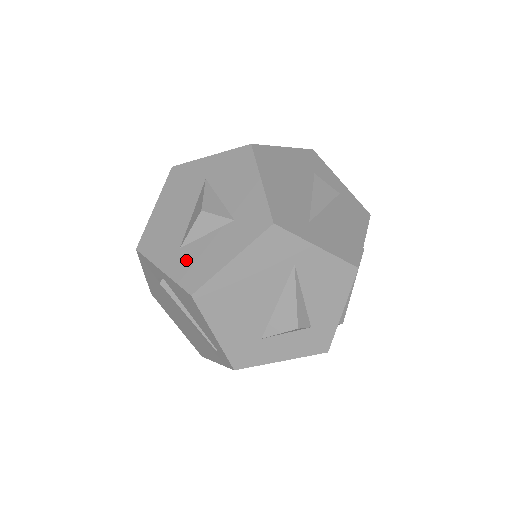
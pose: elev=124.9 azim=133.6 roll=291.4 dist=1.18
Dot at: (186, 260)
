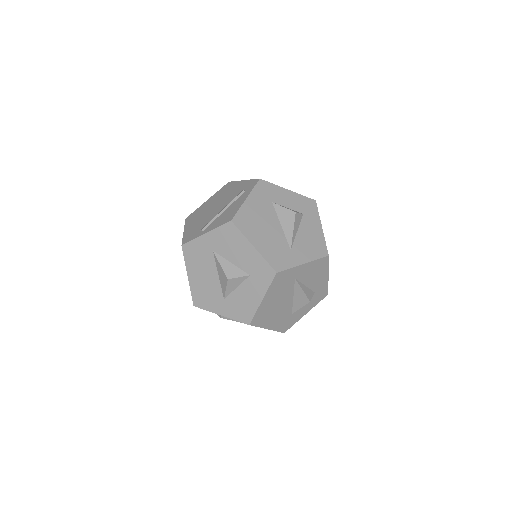
Dot at: (233, 306)
